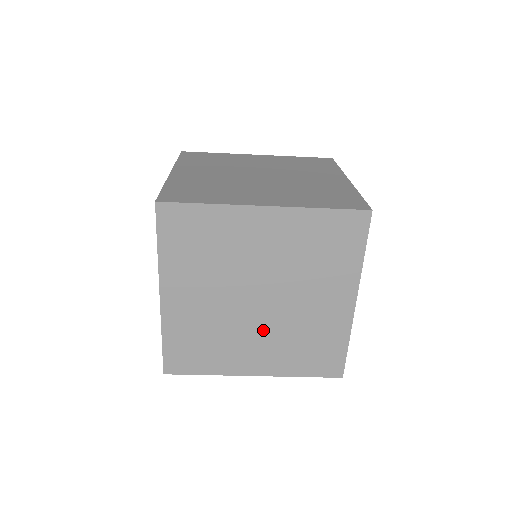
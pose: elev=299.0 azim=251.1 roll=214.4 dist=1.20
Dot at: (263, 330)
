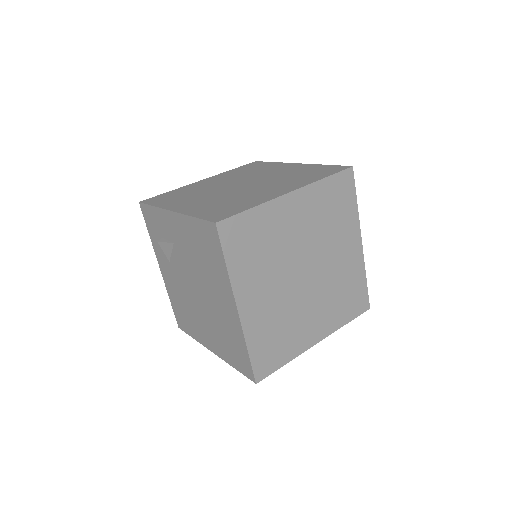
Dot at: (314, 298)
